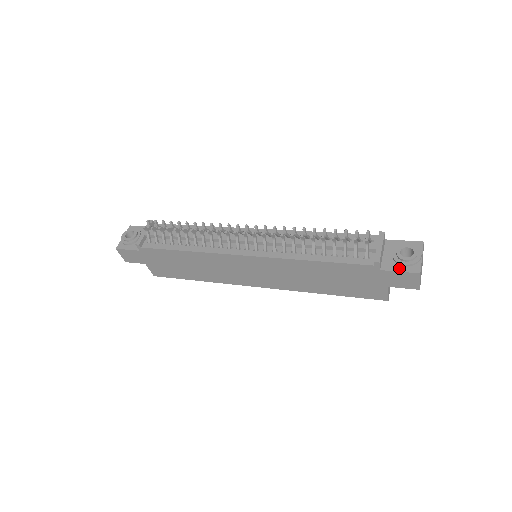
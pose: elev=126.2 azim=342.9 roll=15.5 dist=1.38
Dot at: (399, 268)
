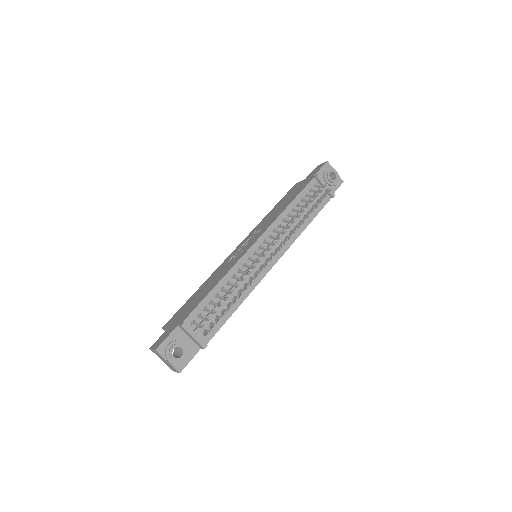
Dot at: (335, 188)
